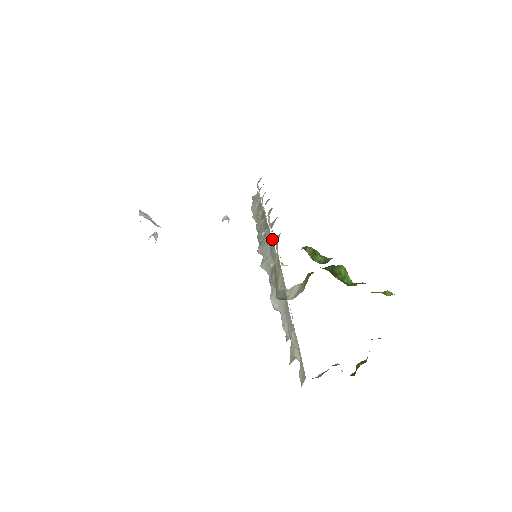
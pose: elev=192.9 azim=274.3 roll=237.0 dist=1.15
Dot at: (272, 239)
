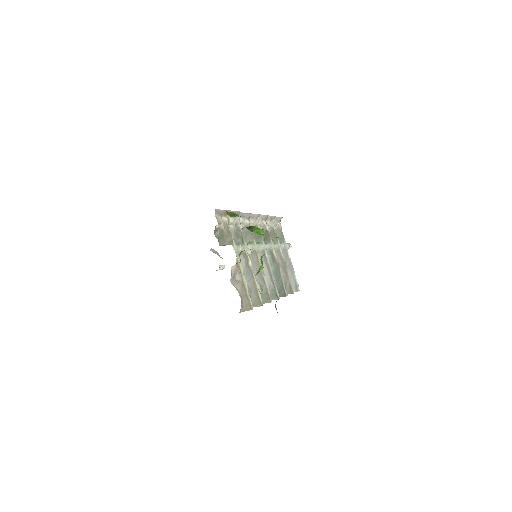
Dot at: (238, 226)
